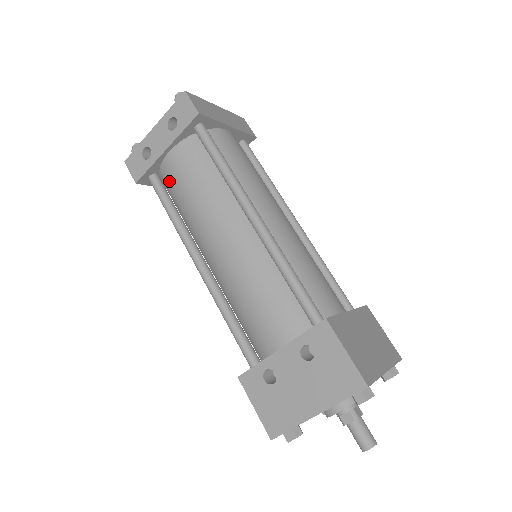
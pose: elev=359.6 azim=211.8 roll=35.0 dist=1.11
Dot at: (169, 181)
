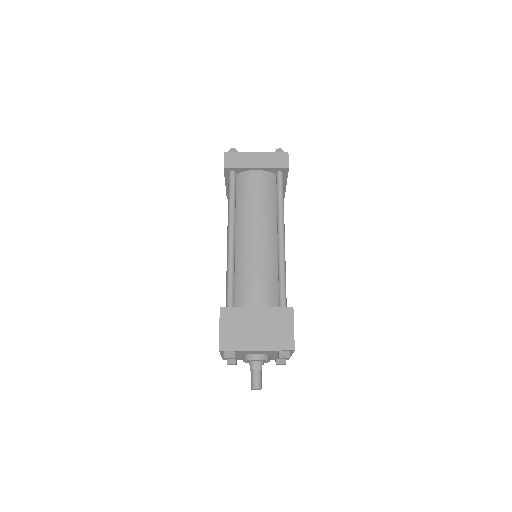
Dot at: occluded
